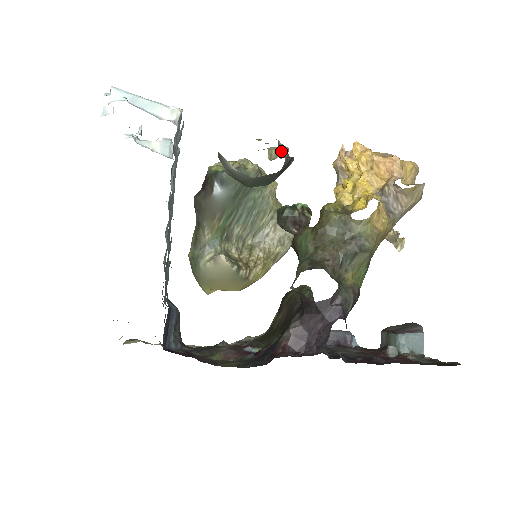
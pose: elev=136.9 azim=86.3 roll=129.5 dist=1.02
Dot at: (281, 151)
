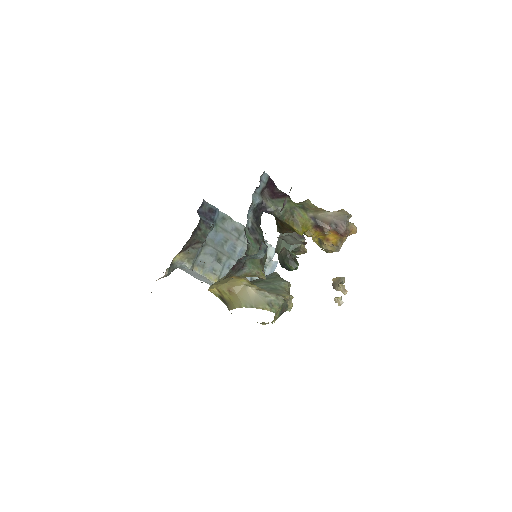
Dot at: occluded
